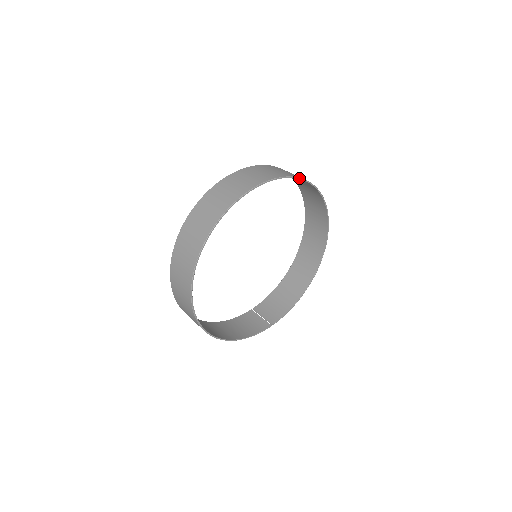
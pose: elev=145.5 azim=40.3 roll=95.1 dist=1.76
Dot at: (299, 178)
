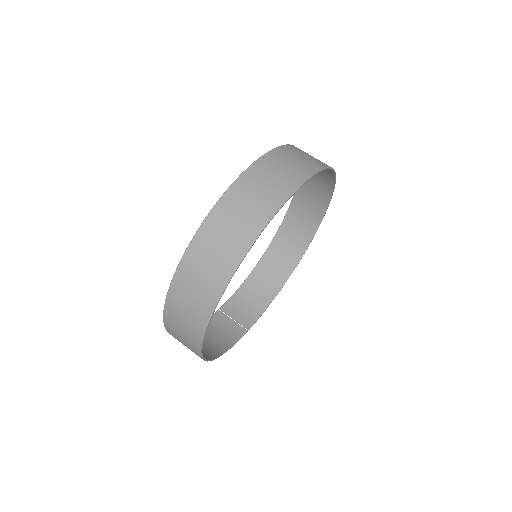
Dot at: (332, 169)
